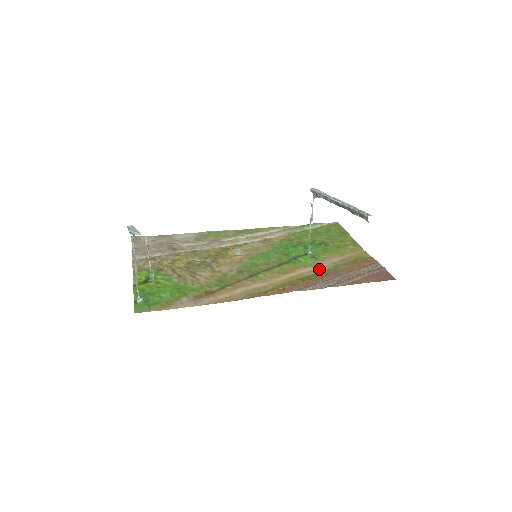
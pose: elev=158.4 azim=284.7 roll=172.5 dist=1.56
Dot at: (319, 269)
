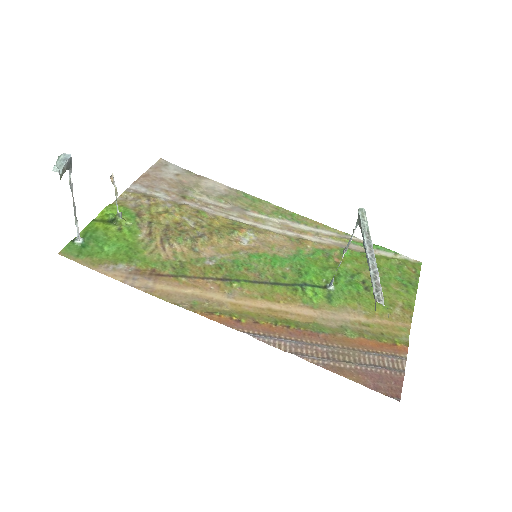
Dot at: (316, 319)
